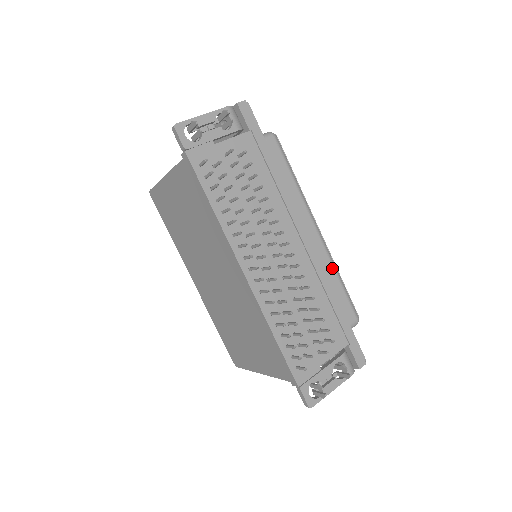
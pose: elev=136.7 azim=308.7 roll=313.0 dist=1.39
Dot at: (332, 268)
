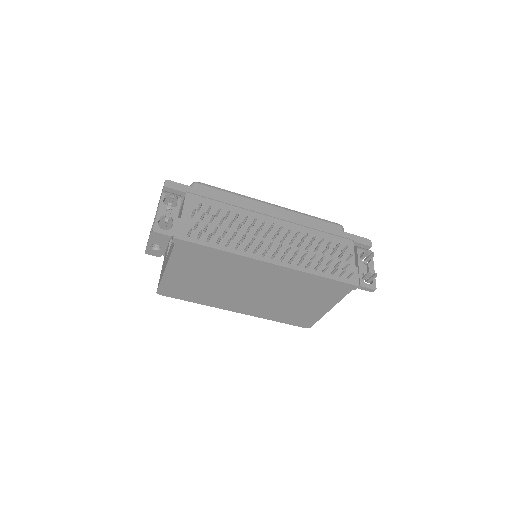
Dot at: (301, 215)
